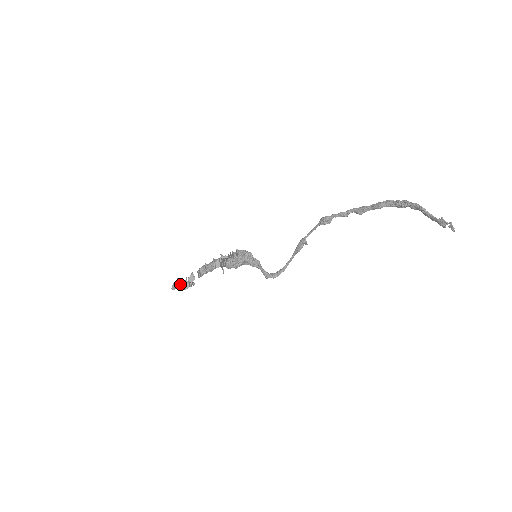
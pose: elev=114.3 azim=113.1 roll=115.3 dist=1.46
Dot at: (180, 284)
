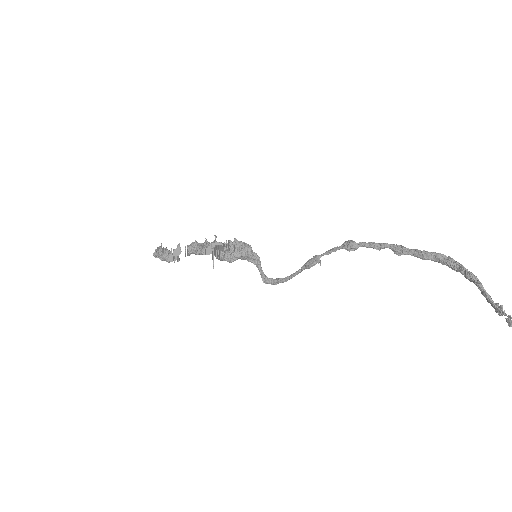
Dot at: (163, 255)
